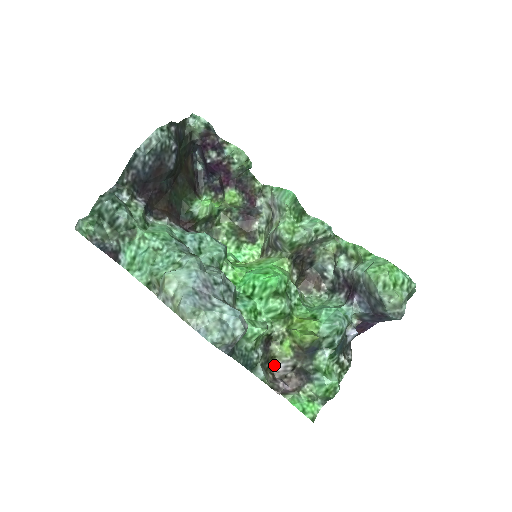
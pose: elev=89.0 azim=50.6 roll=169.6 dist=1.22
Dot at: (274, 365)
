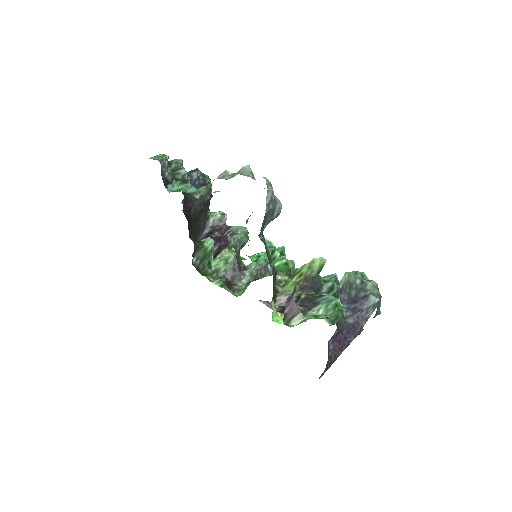
Dot at: (276, 299)
